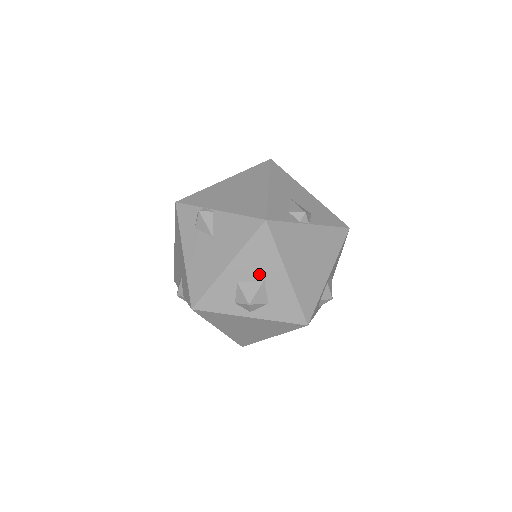
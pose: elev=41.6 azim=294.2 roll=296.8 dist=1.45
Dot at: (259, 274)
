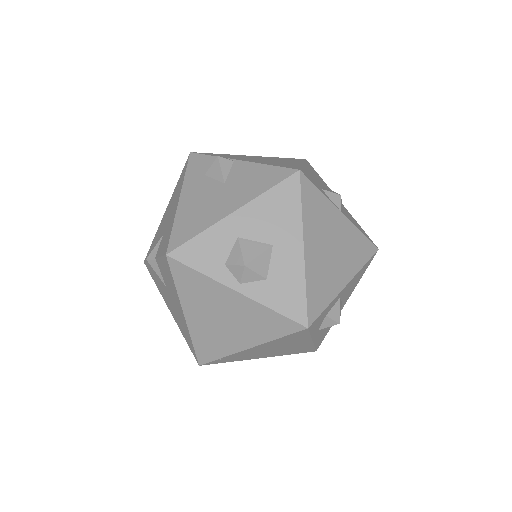
Dot at: (269, 235)
